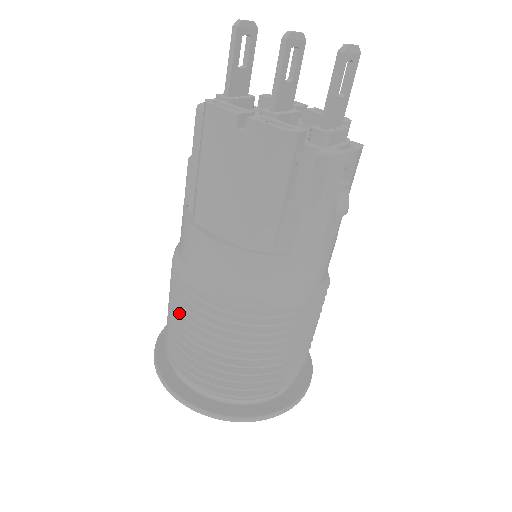
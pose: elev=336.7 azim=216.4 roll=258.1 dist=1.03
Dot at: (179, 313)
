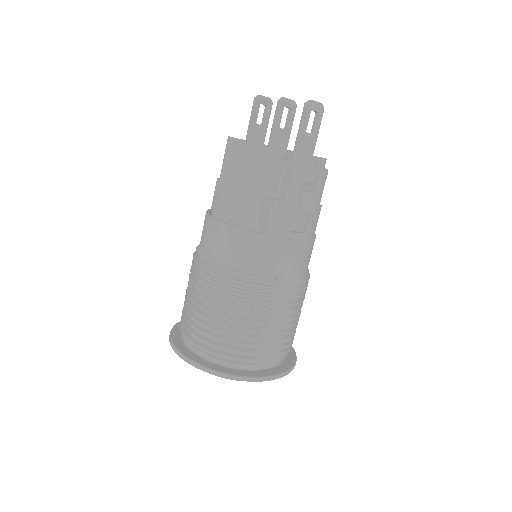
Dot at: (191, 285)
